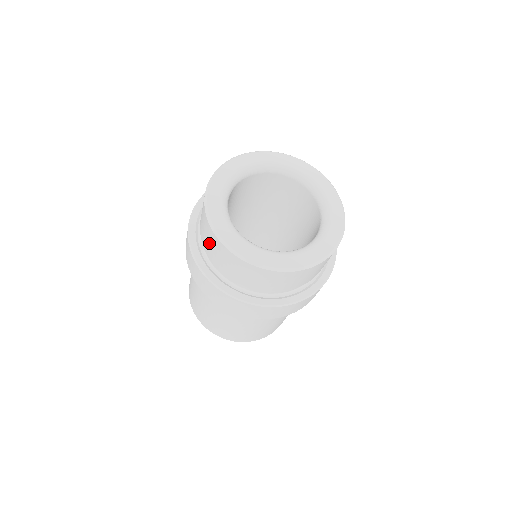
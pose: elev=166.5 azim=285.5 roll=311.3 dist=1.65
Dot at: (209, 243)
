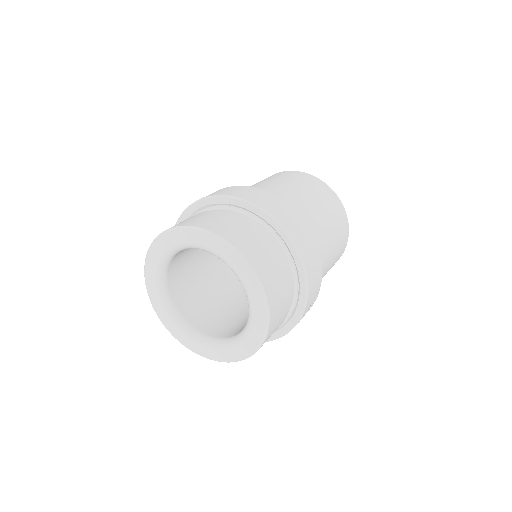
Dot at: occluded
